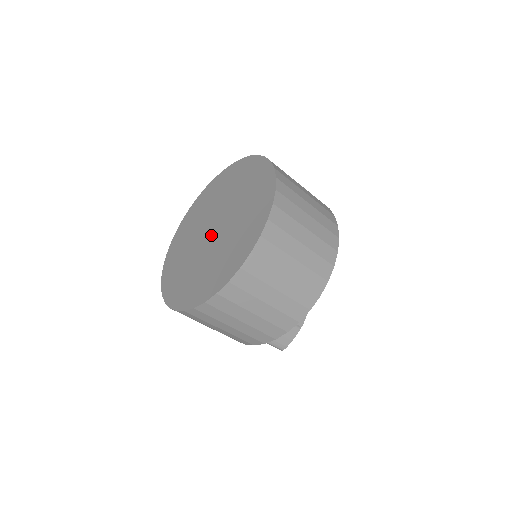
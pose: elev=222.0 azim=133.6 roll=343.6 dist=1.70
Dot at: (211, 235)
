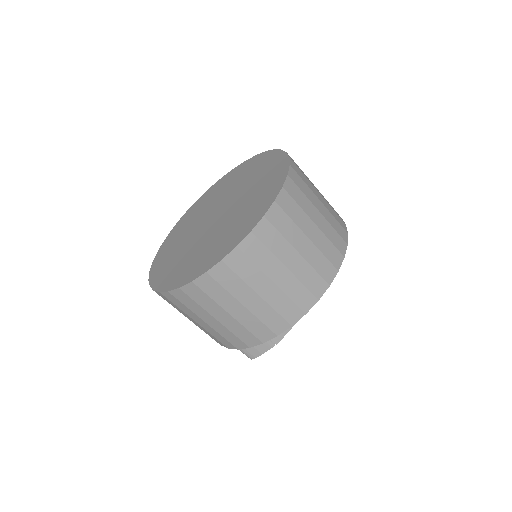
Dot at: (210, 222)
